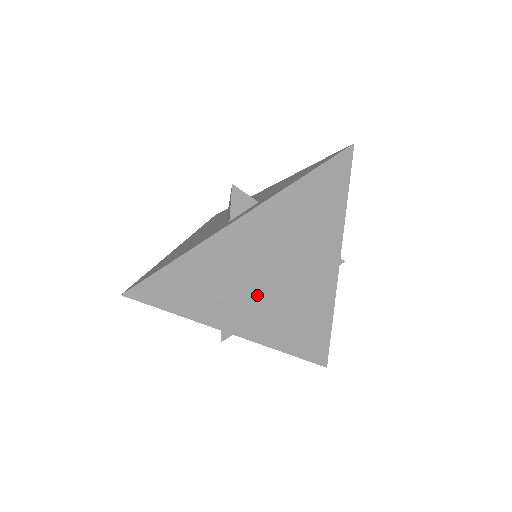
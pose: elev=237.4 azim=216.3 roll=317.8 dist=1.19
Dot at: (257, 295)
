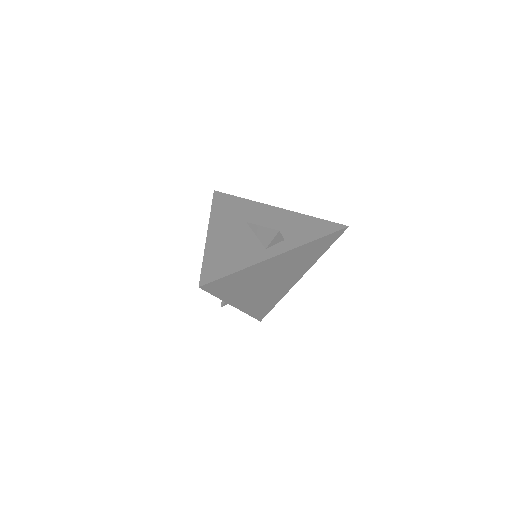
Dot at: (257, 289)
